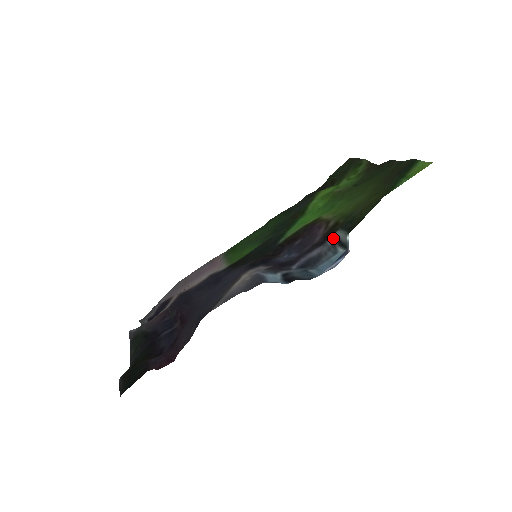
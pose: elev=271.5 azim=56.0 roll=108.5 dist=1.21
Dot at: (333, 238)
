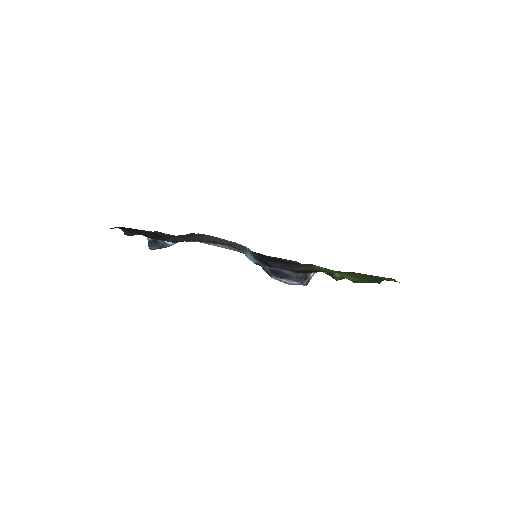
Dot at: (305, 274)
